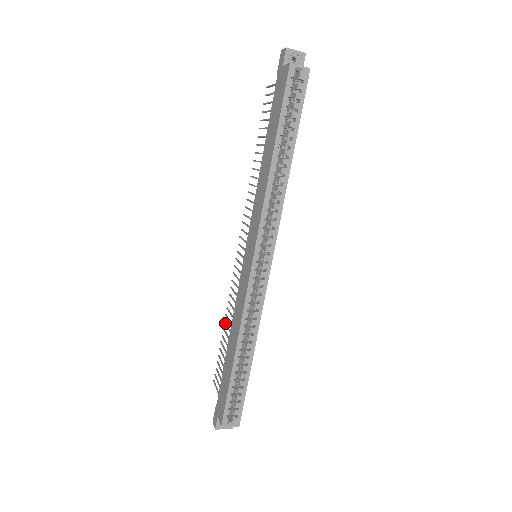
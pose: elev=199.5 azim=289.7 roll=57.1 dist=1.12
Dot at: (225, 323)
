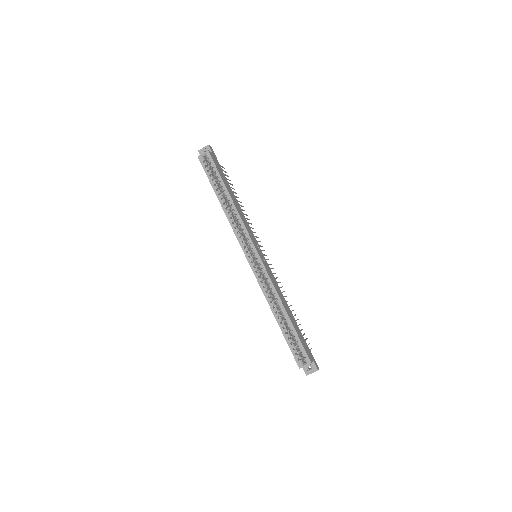
Dot at: occluded
